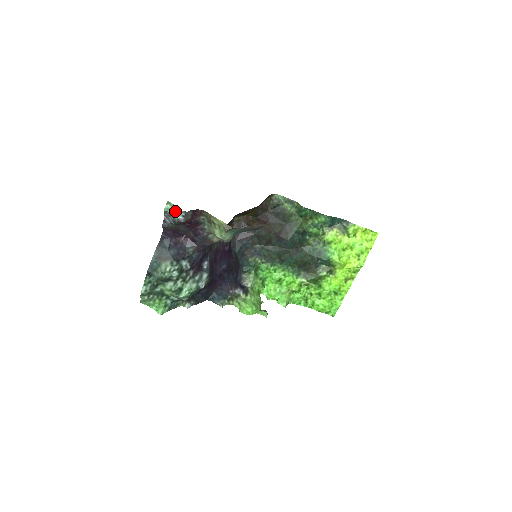
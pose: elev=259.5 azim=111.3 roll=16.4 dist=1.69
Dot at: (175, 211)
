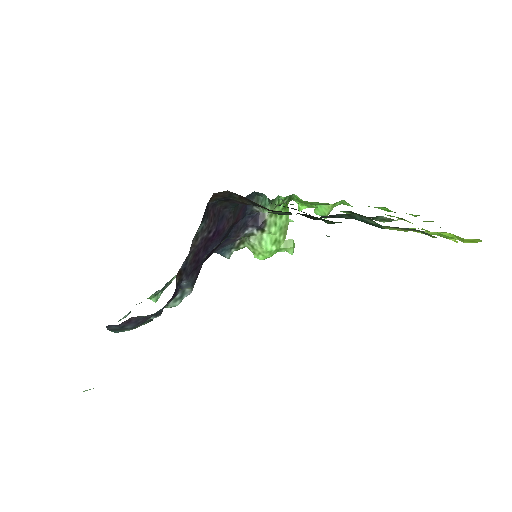
Dot at: occluded
